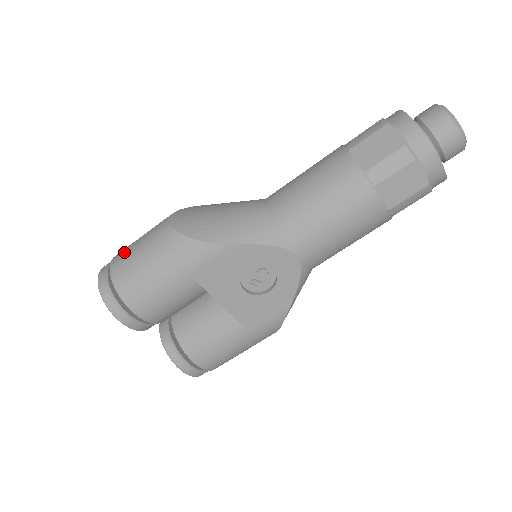
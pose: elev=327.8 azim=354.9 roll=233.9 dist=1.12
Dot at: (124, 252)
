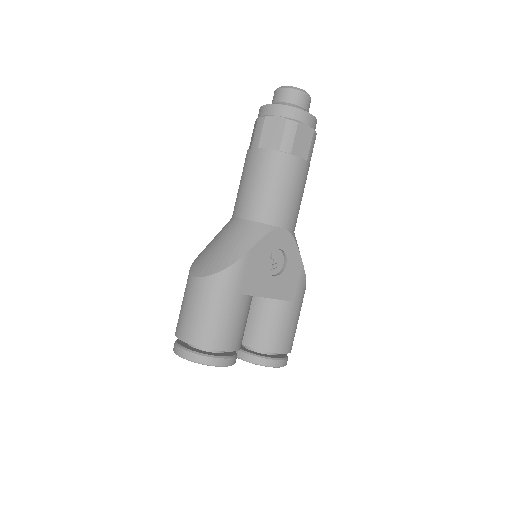
Dot at: (182, 324)
